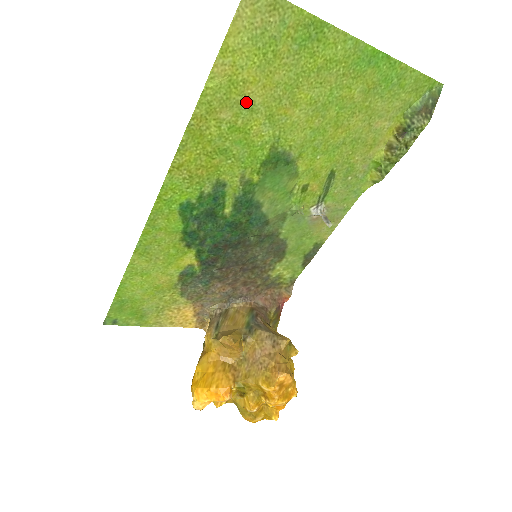
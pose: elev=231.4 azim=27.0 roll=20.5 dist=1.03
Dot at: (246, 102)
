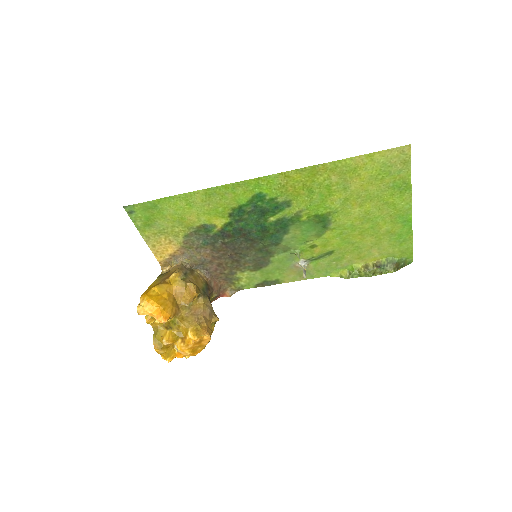
Dot at: (348, 183)
